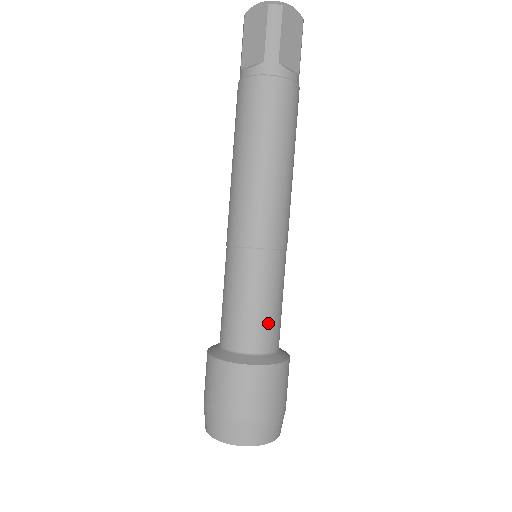
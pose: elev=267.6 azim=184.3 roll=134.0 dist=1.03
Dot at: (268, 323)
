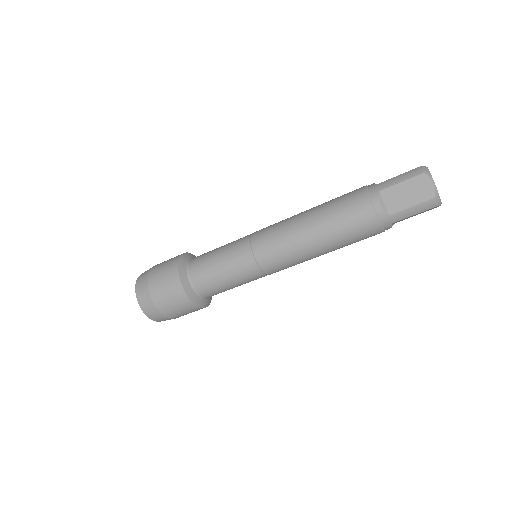
Dot at: (222, 291)
